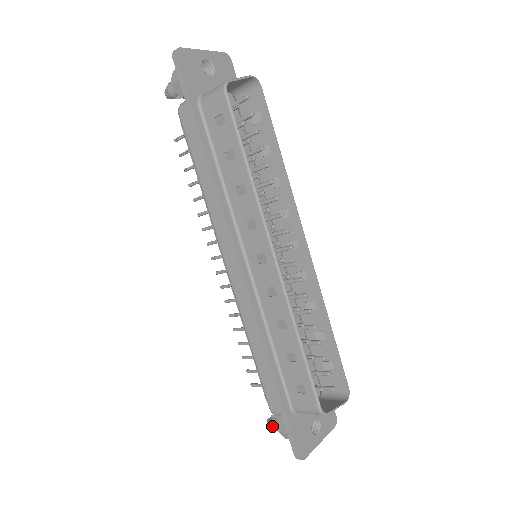
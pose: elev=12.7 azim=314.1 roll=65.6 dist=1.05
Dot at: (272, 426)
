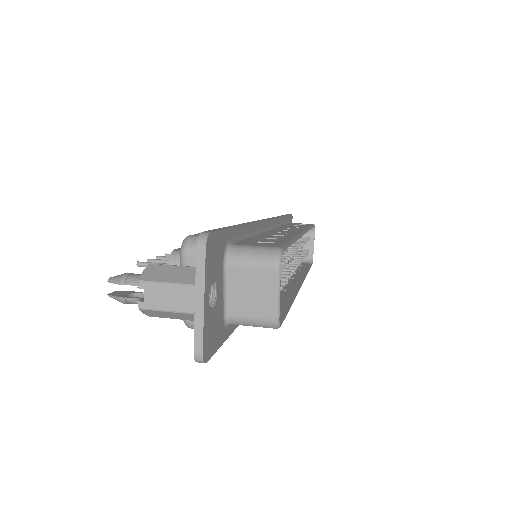
Dot at: occluded
